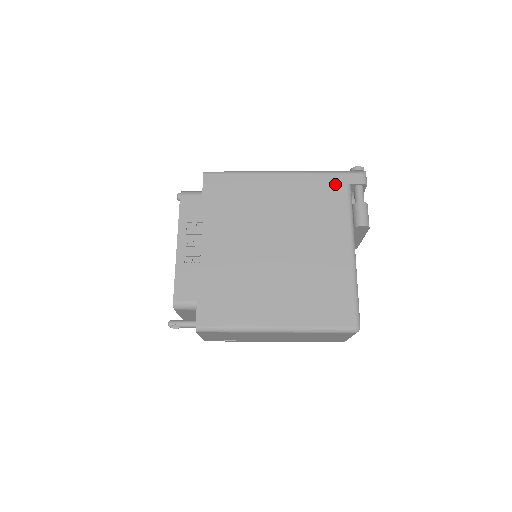
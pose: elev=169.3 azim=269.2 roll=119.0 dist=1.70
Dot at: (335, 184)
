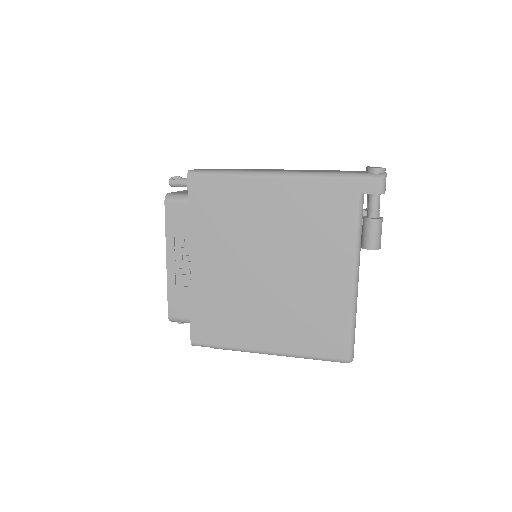
Dot at: (342, 194)
